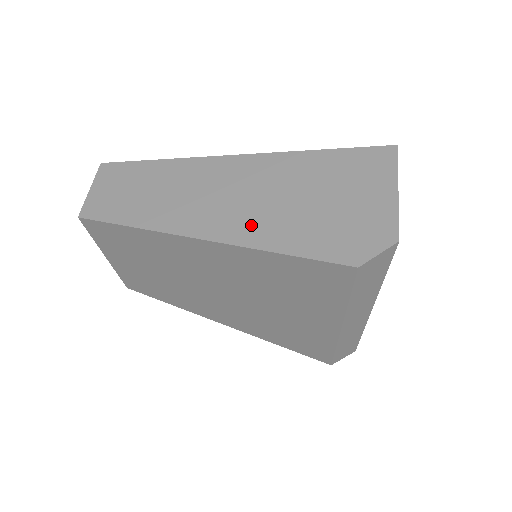
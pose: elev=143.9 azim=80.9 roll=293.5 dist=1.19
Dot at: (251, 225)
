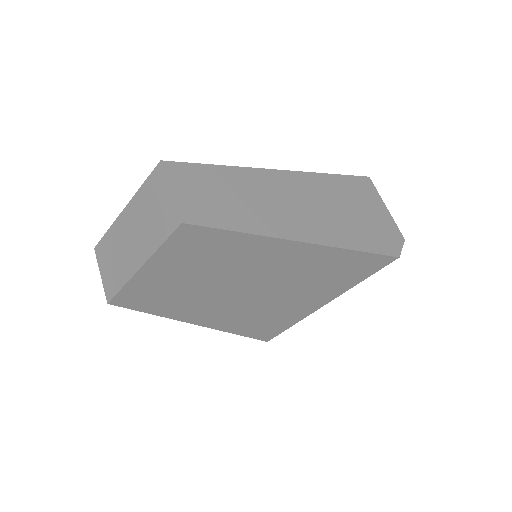
Dot at: (332, 230)
